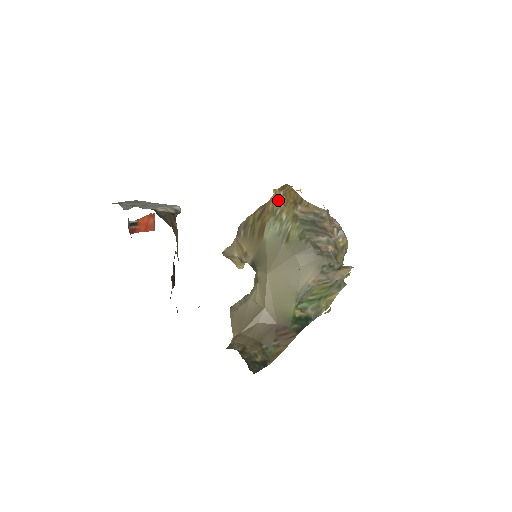
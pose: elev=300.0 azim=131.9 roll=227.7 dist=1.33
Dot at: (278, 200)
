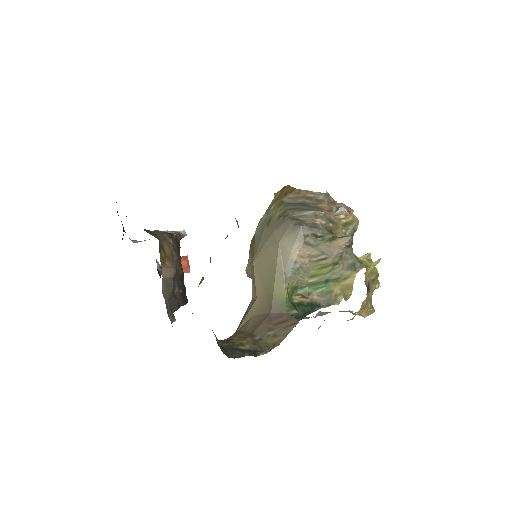
Dot at: (274, 199)
